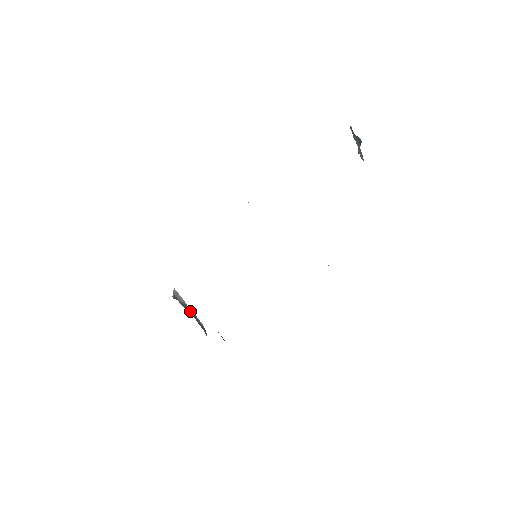
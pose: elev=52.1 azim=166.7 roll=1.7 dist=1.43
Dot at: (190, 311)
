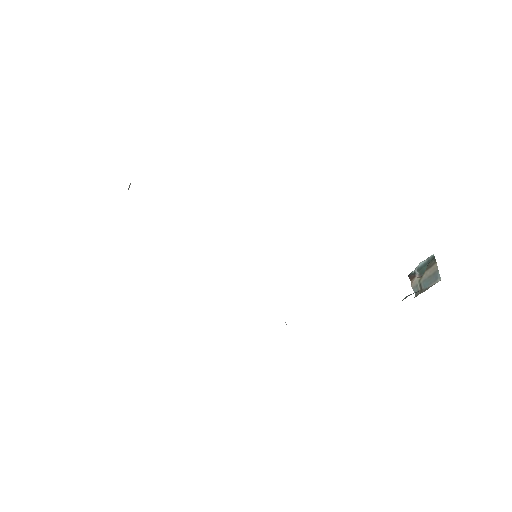
Dot at: occluded
